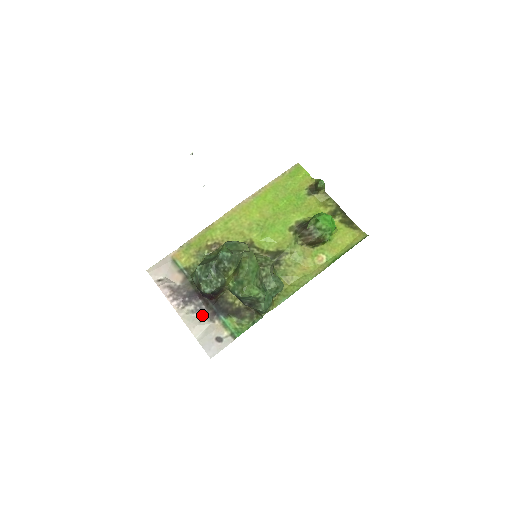
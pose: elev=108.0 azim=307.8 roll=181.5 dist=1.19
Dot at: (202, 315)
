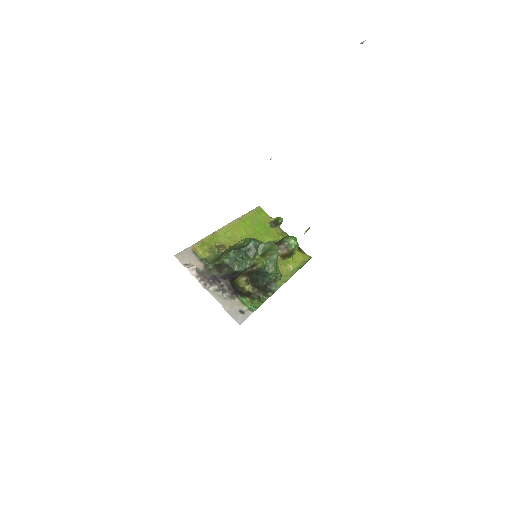
Dot at: (225, 294)
